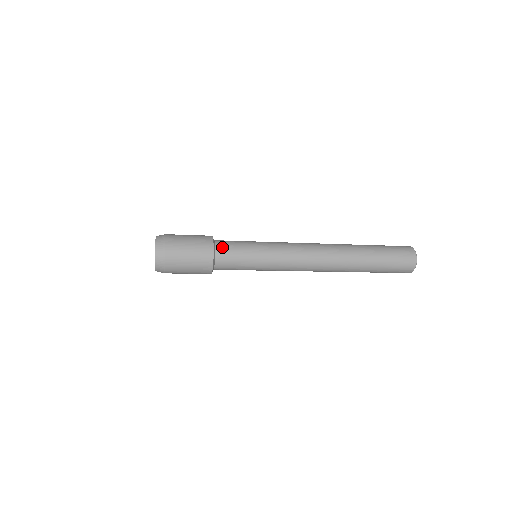
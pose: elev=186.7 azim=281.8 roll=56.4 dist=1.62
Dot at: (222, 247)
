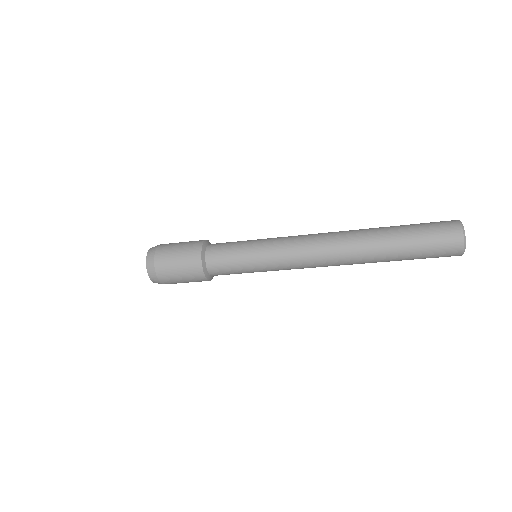
Dot at: (212, 250)
